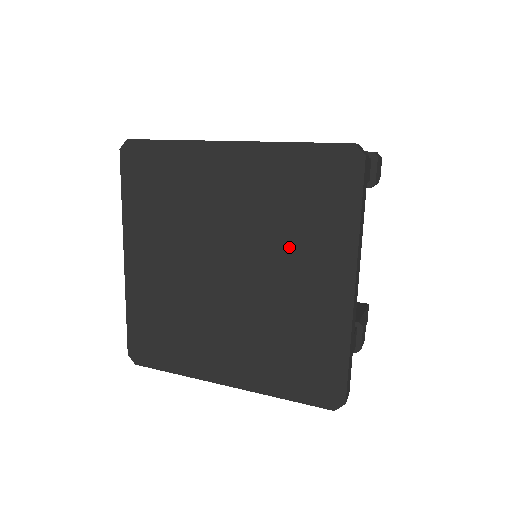
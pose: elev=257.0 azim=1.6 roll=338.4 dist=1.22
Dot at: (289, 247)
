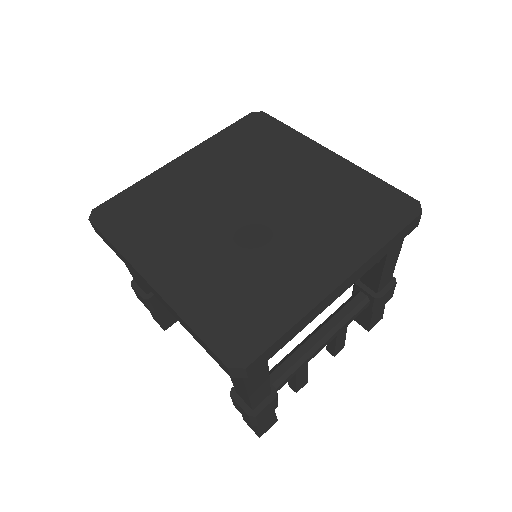
Dot at: (273, 167)
